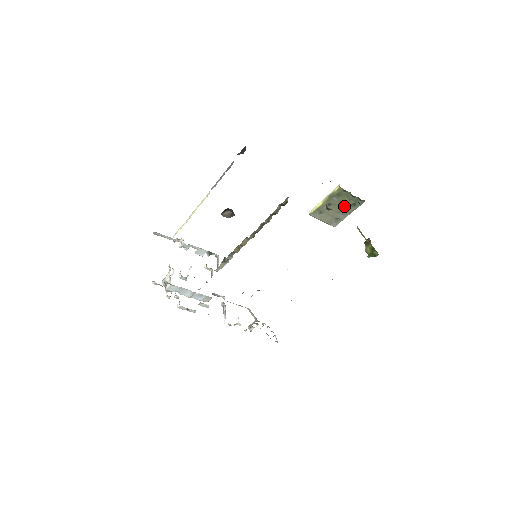
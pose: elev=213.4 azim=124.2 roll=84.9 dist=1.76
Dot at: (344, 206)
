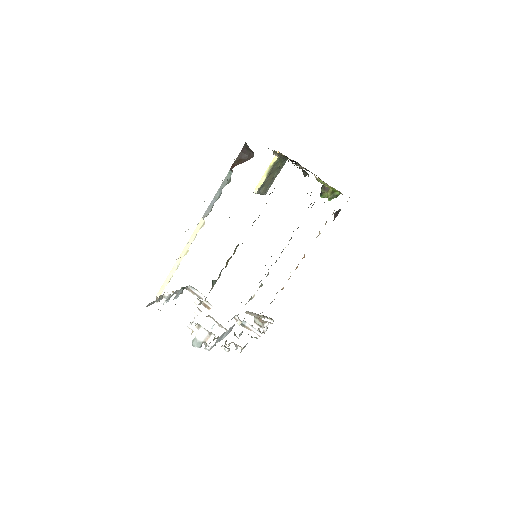
Dot at: (276, 171)
